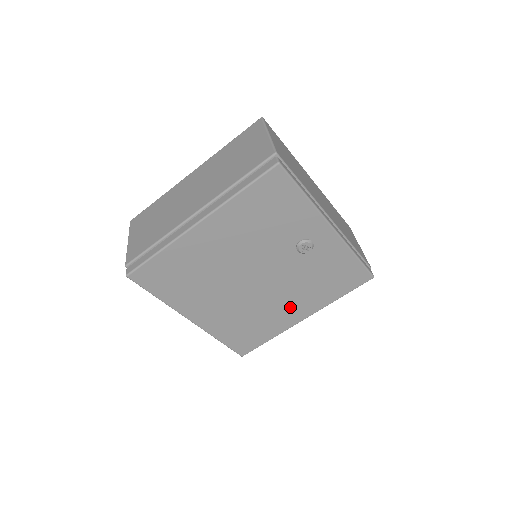
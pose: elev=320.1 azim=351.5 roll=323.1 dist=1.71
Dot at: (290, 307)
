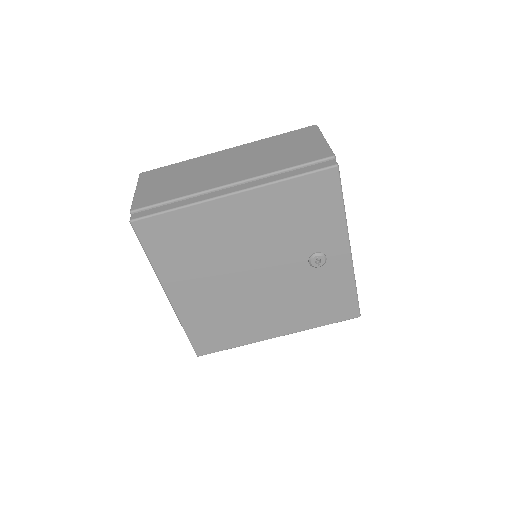
Dot at: (271, 319)
